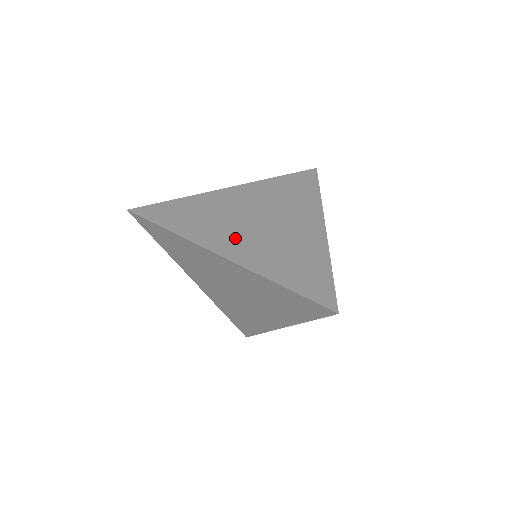
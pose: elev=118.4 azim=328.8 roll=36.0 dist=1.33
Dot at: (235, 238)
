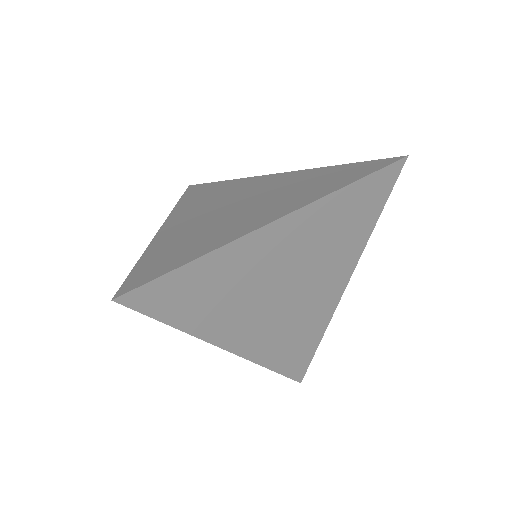
Dot at: (250, 323)
